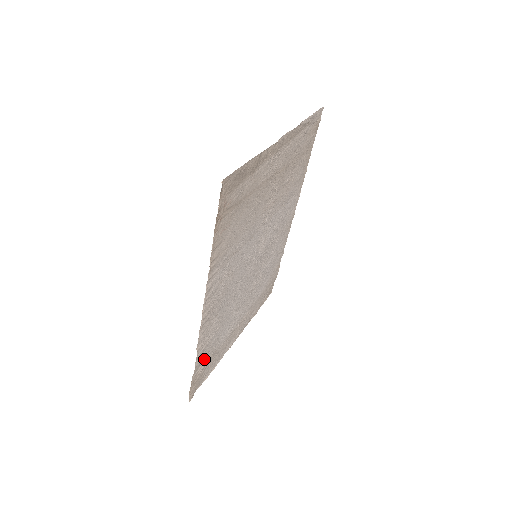
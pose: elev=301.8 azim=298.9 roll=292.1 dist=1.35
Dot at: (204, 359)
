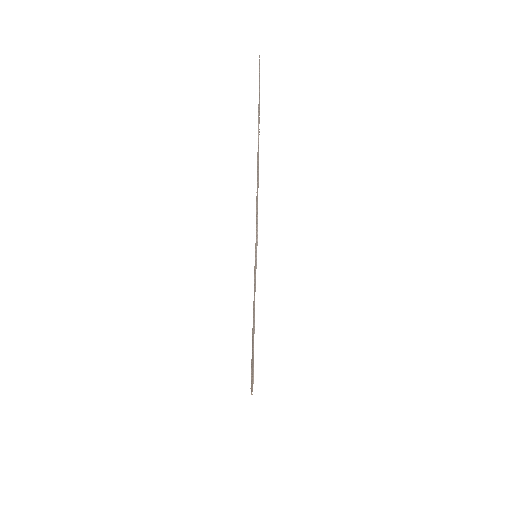
Dot at: occluded
